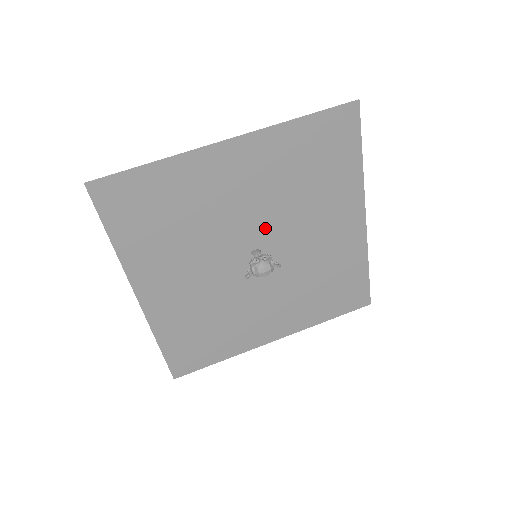
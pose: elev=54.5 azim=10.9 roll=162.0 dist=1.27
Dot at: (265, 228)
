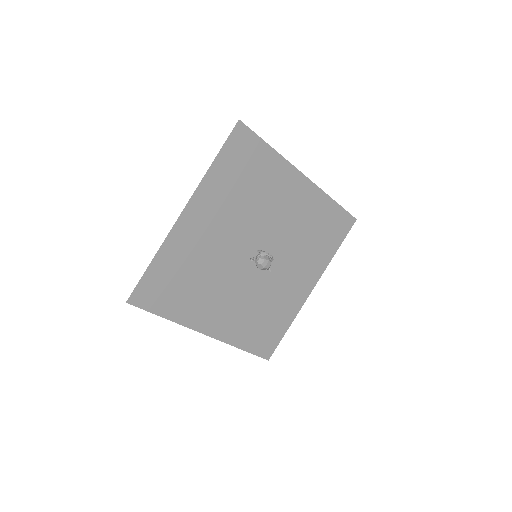
Dot at: (274, 243)
